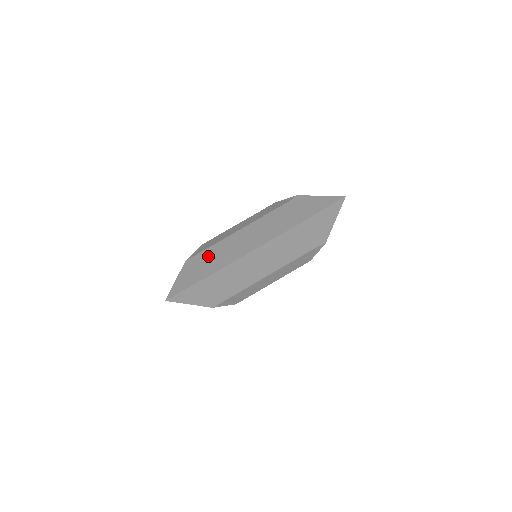
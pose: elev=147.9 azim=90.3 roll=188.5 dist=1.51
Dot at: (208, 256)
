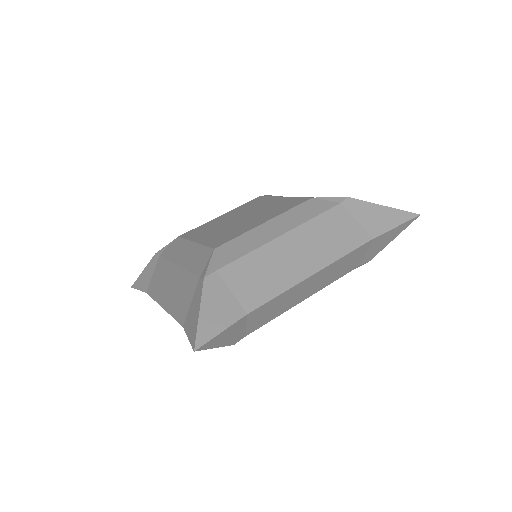
Dot at: (240, 275)
